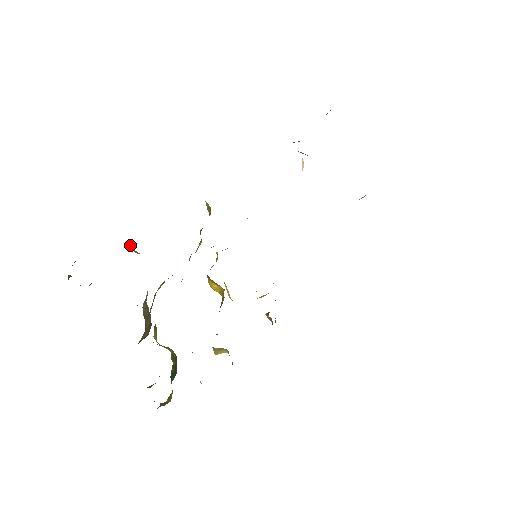
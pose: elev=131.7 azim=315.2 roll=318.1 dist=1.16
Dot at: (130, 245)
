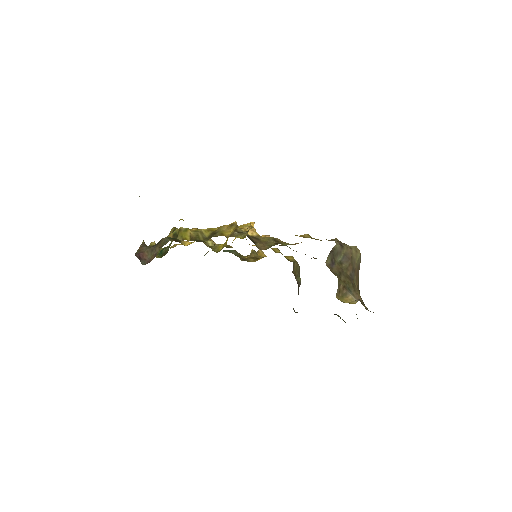
Dot at: (179, 220)
